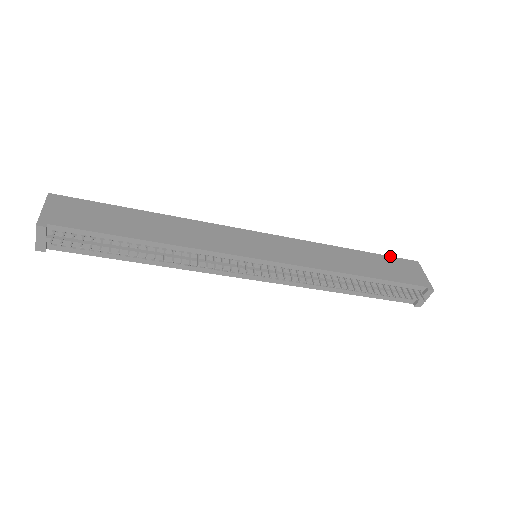
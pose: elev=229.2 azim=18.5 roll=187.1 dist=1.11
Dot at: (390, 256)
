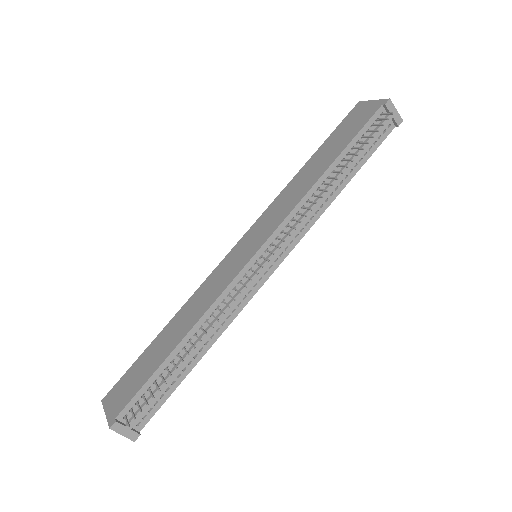
Dot at: (336, 128)
